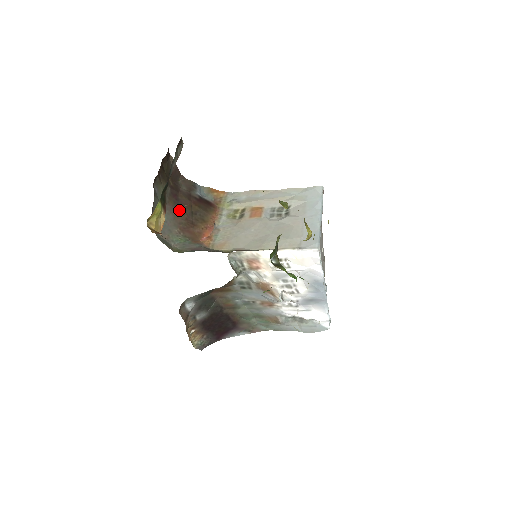
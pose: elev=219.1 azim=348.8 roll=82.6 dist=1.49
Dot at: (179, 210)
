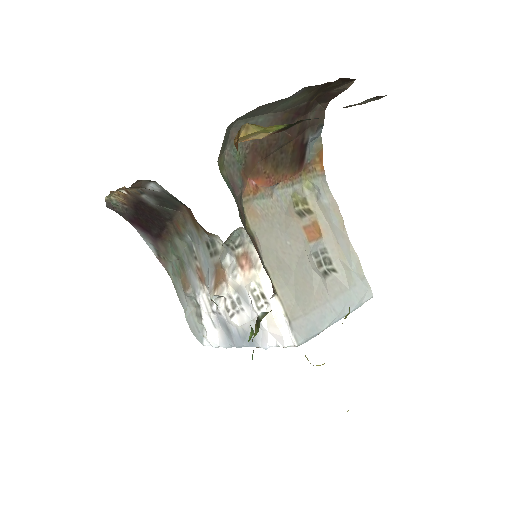
Dot at: occluded
